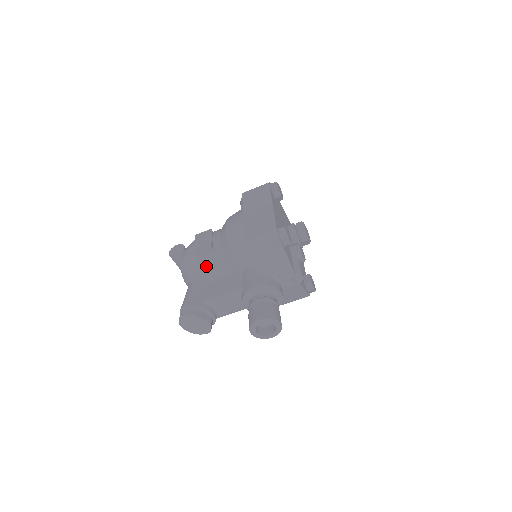
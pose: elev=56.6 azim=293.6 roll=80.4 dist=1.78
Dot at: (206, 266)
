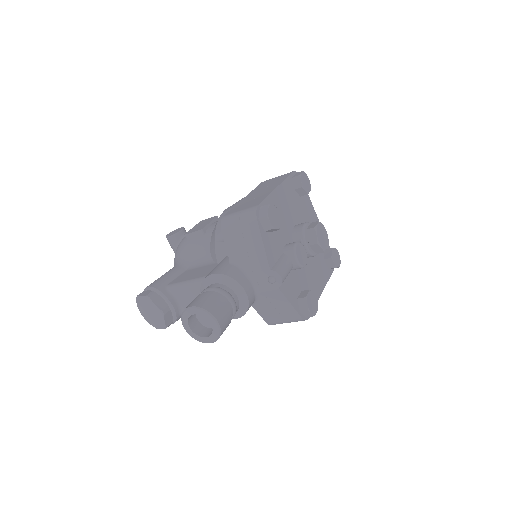
Dot at: (191, 251)
